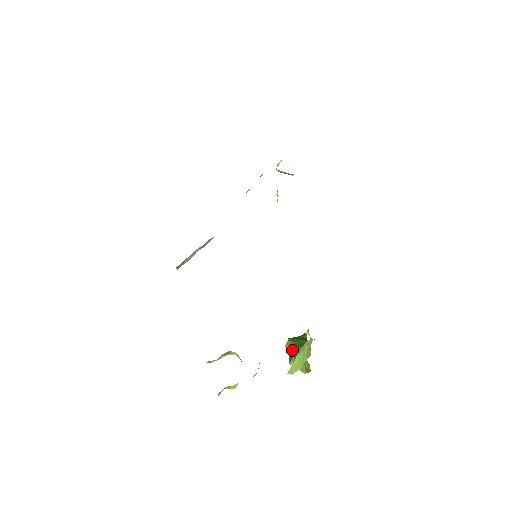
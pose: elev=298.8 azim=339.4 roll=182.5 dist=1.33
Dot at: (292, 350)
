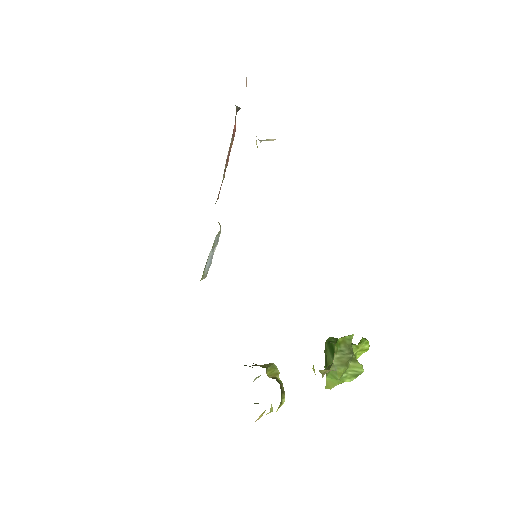
Dot at: occluded
